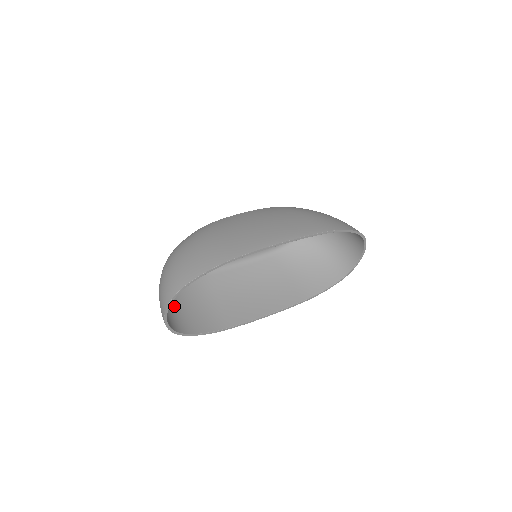
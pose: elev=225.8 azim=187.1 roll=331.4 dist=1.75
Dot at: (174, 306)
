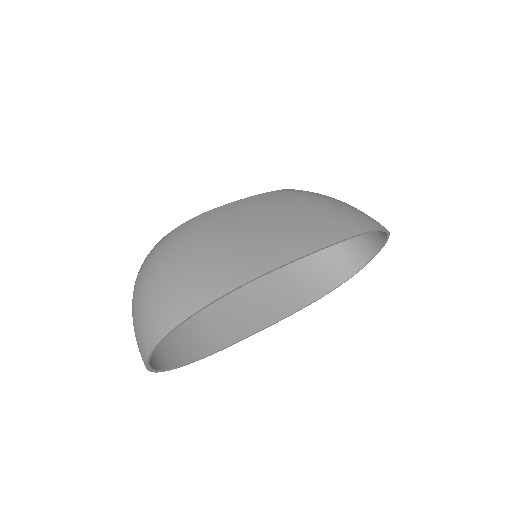
Dot at: occluded
